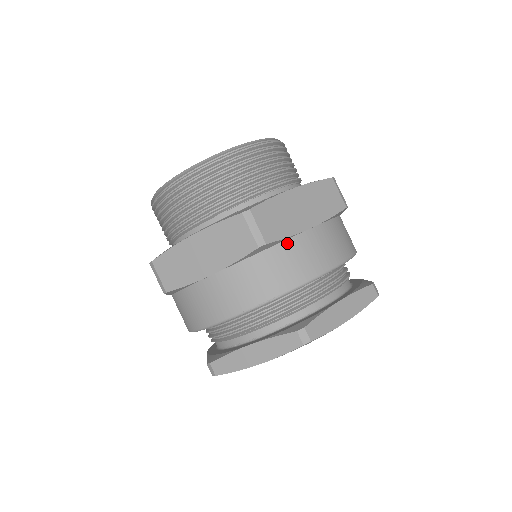
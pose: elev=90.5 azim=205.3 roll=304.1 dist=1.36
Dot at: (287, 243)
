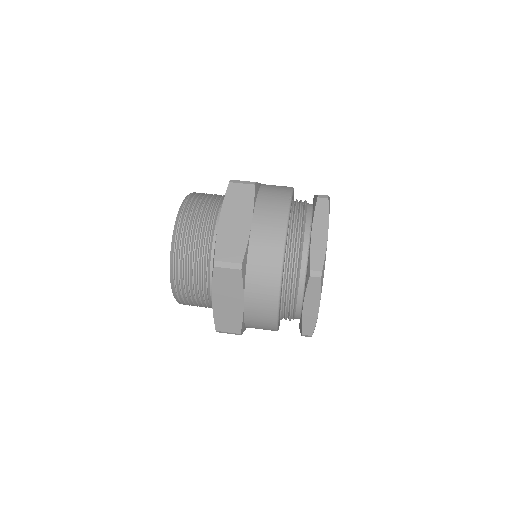
Dot at: (262, 187)
